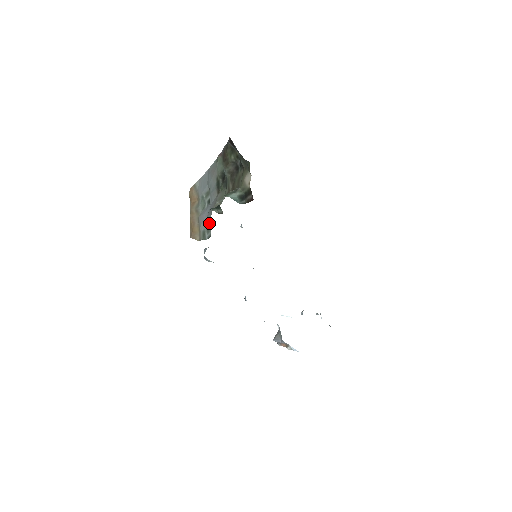
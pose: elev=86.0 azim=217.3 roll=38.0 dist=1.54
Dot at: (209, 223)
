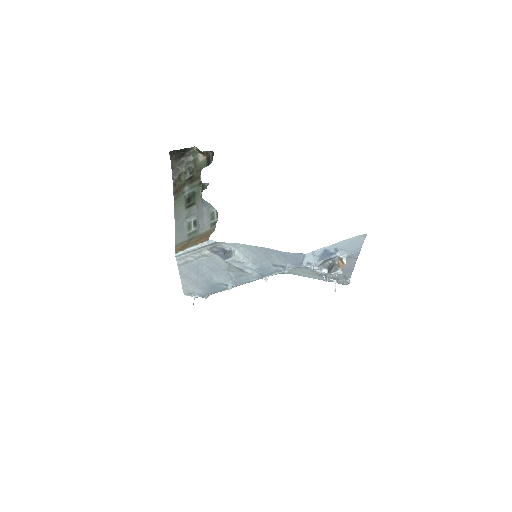
Dot at: (208, 214)
